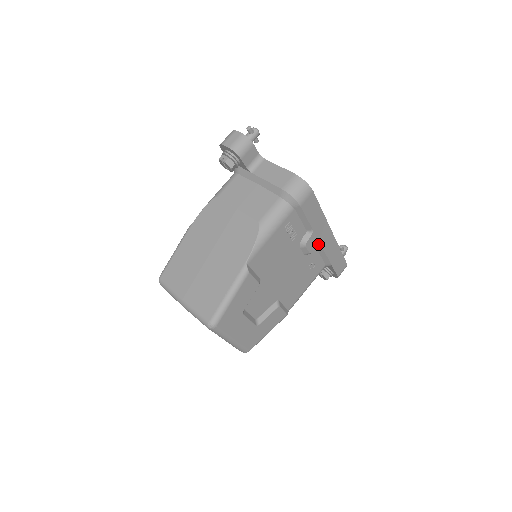
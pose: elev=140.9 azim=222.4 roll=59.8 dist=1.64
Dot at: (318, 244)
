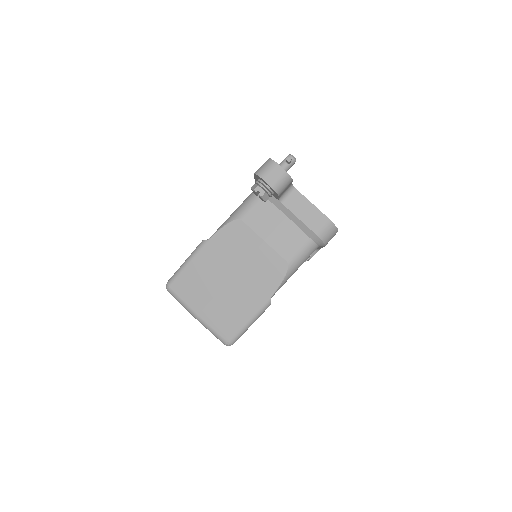
Dot at: occluded
